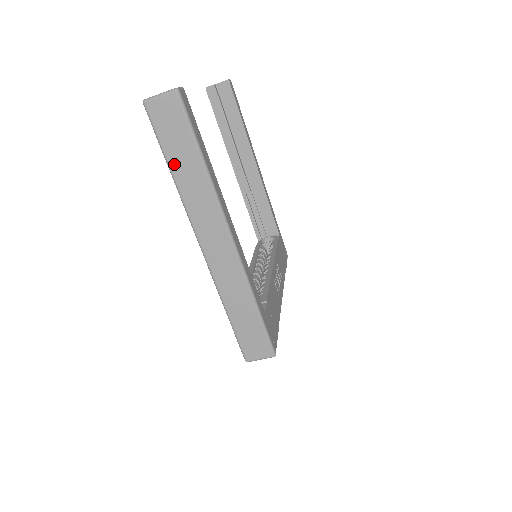
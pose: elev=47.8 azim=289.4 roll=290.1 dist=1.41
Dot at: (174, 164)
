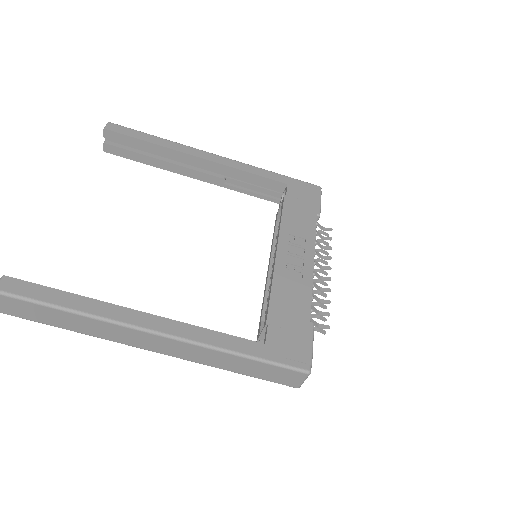
Dot at: (64, 326)
